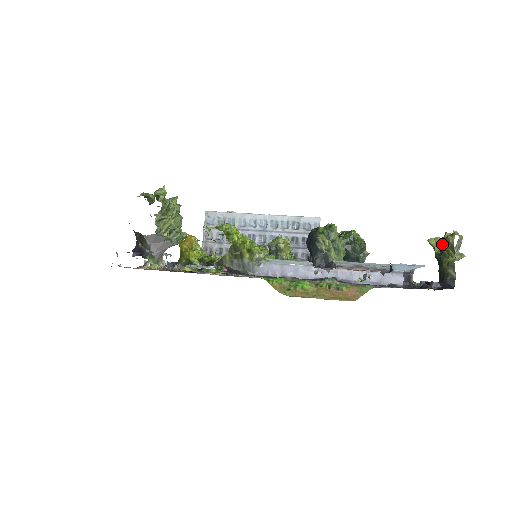
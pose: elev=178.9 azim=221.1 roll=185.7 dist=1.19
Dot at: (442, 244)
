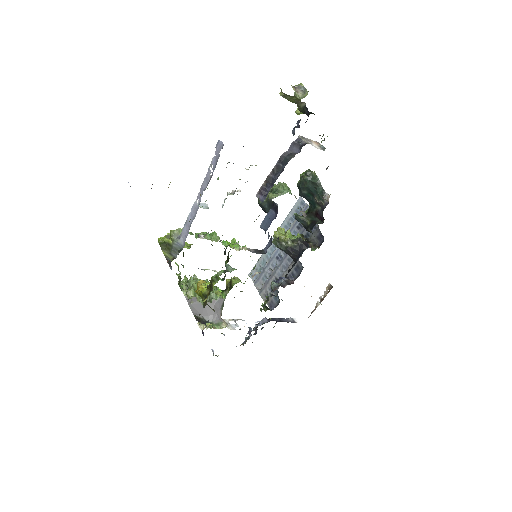
Dot at: occluded
